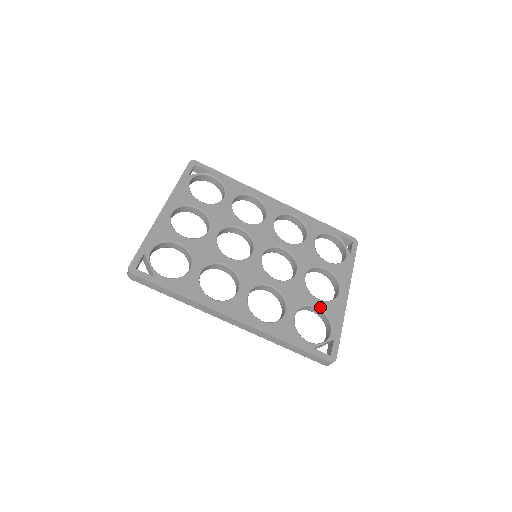
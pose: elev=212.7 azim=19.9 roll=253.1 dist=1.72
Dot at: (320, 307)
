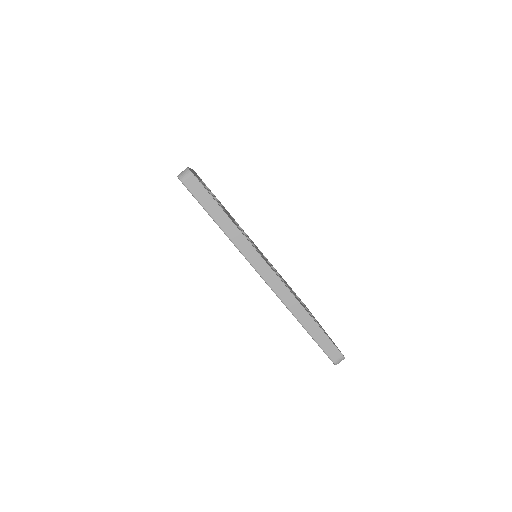
Dot at: occluded
